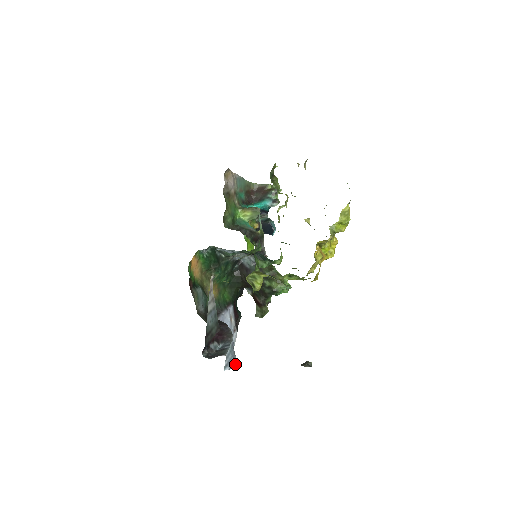
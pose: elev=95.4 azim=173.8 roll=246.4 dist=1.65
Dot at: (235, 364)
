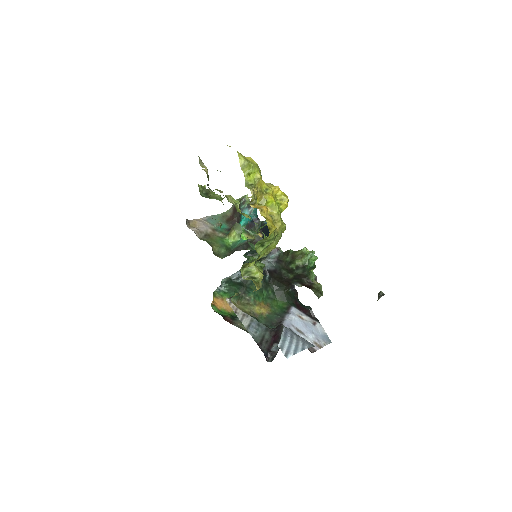
Dot at: (304, 347)
